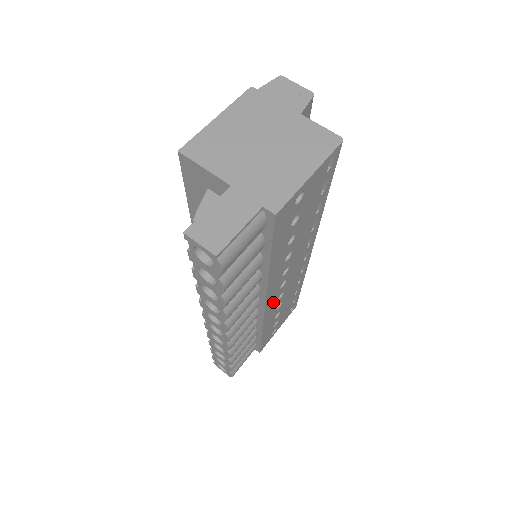
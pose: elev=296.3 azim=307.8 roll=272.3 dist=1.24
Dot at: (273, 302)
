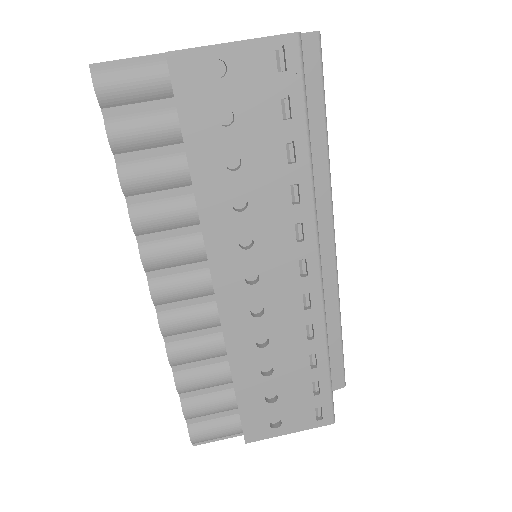
Dot at: (238, 304)
